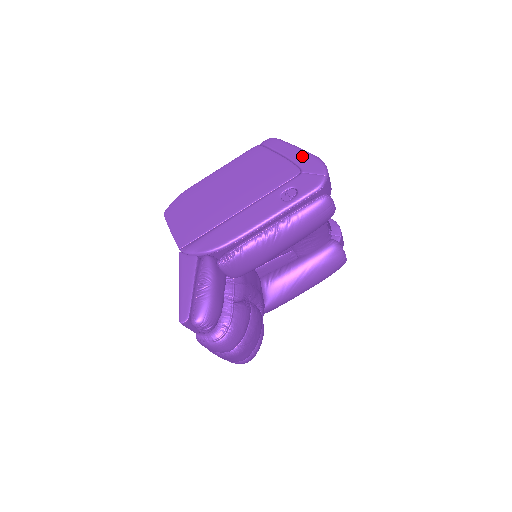
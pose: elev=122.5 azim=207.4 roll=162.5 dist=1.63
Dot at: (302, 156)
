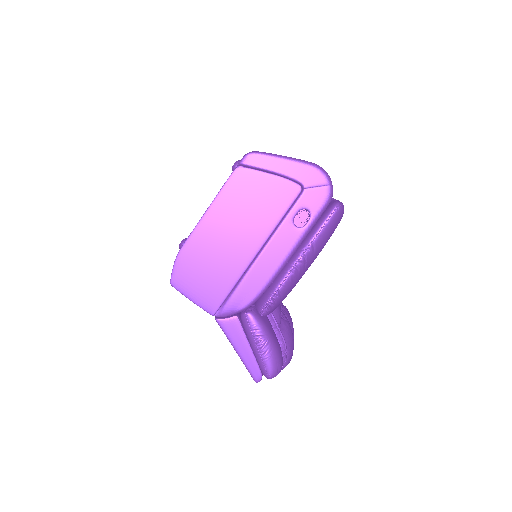
Dot at: (296, 168)
